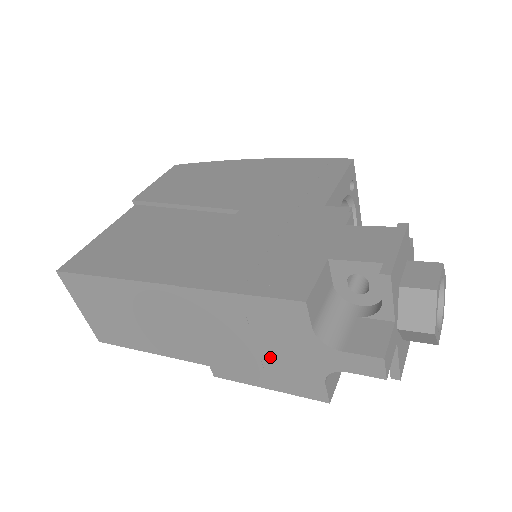
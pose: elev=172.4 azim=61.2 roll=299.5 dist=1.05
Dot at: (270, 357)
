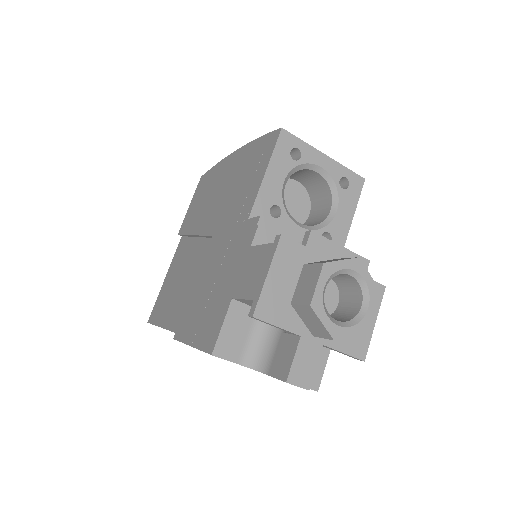
Dot at: occluded
